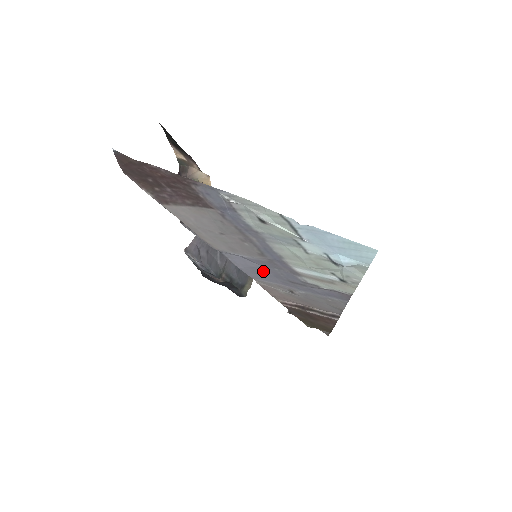
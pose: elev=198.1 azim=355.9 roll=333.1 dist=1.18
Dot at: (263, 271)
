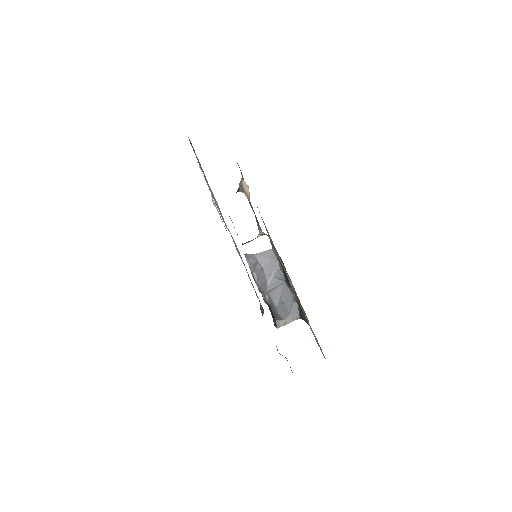
Dot at: (239, 252)
